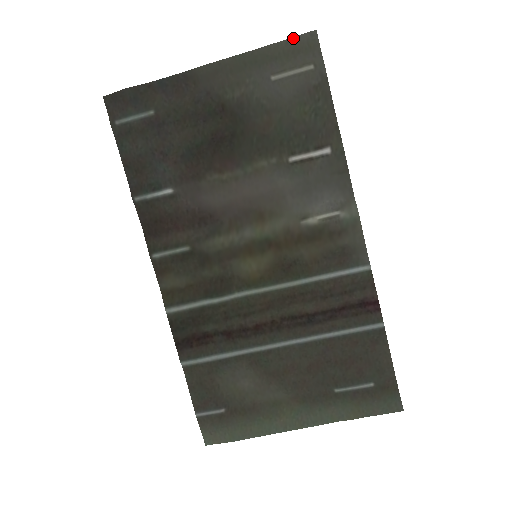
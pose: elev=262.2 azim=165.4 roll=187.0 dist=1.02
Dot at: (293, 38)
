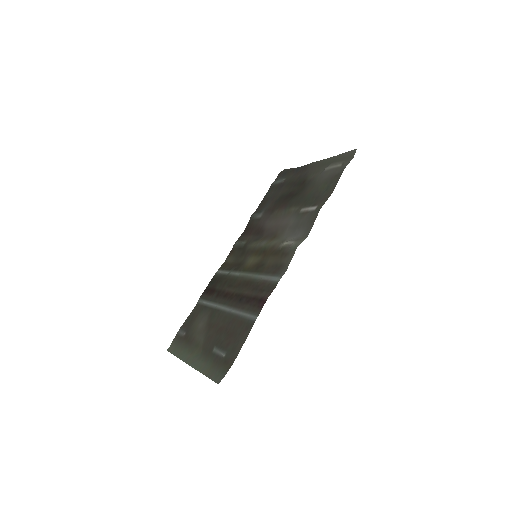
Dot at: (347, 152)
